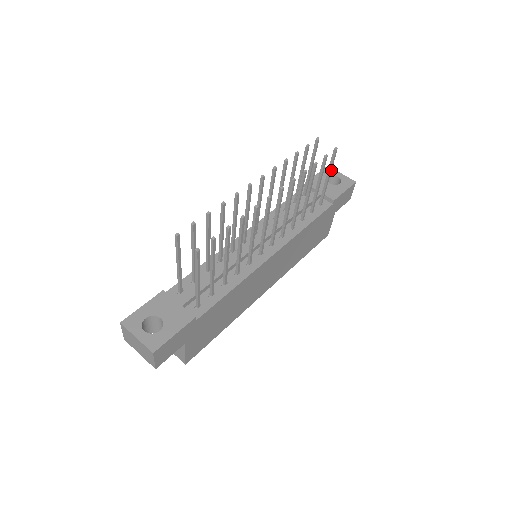
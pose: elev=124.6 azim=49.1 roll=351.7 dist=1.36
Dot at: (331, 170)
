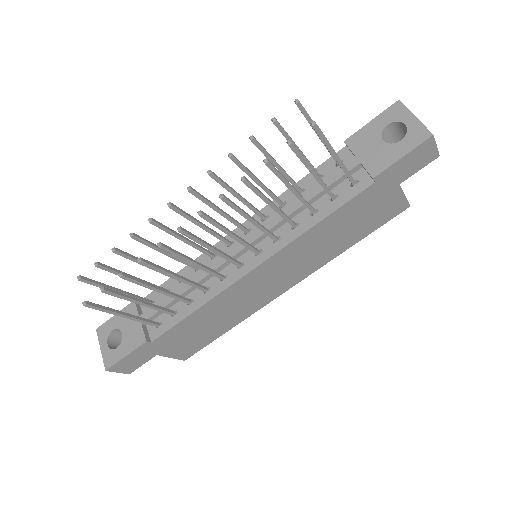
Dot at: (332, 147)
